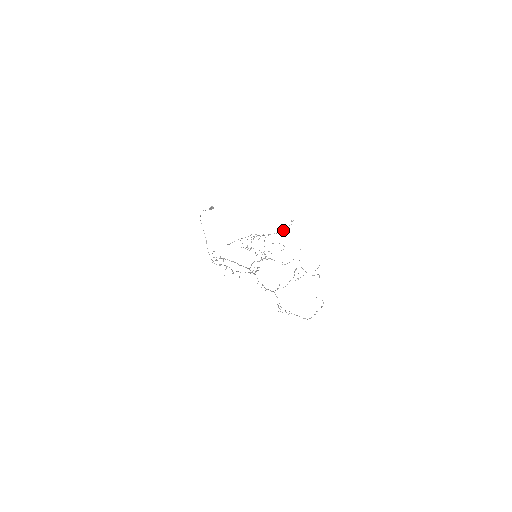
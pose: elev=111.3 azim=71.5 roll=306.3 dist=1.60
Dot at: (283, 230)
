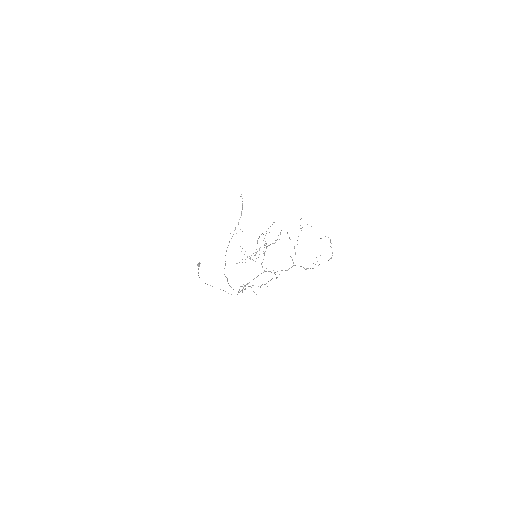
Dot at: occluded
